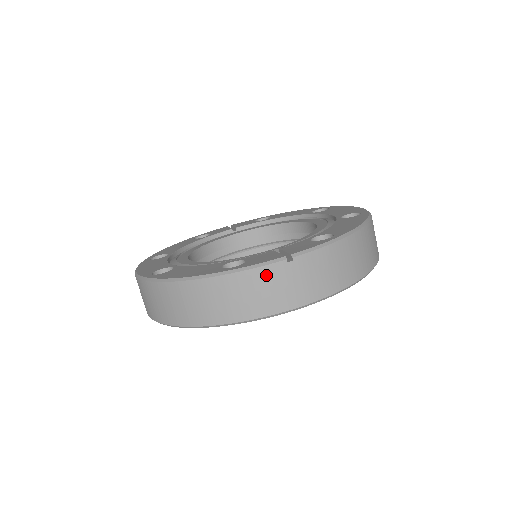
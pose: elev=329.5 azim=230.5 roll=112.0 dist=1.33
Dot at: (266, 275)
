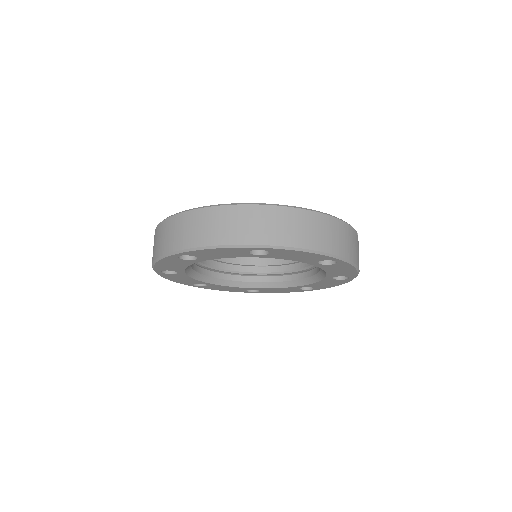
Dot at: (353, 234)
